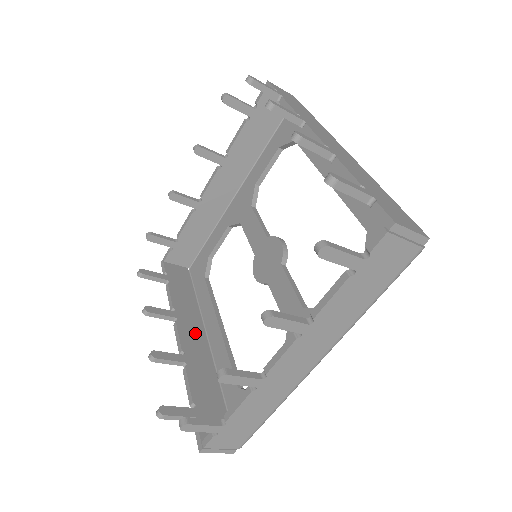
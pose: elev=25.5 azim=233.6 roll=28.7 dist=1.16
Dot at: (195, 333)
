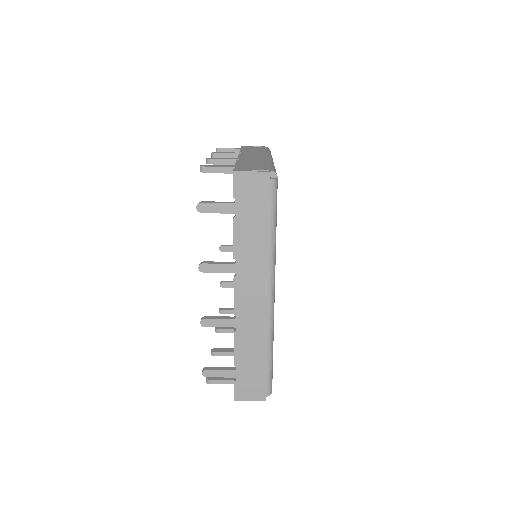
Dot at: (254, 301)
